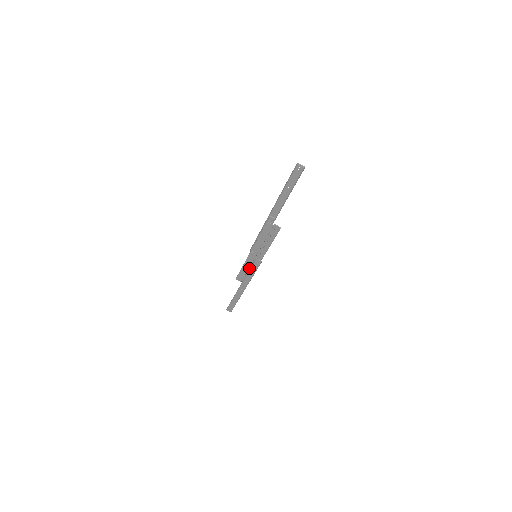
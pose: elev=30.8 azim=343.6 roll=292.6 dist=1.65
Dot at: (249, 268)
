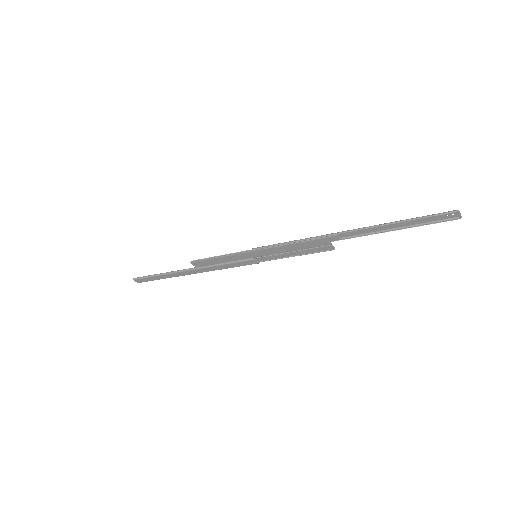
Dot at: (227, 260)
